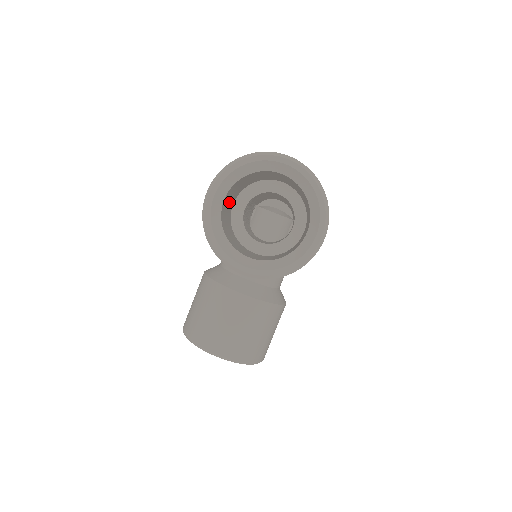
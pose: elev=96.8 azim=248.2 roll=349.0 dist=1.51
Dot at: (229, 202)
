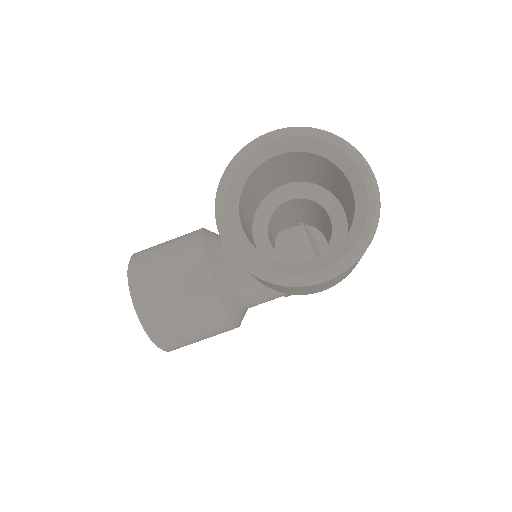
Dot at: (281, 172)
